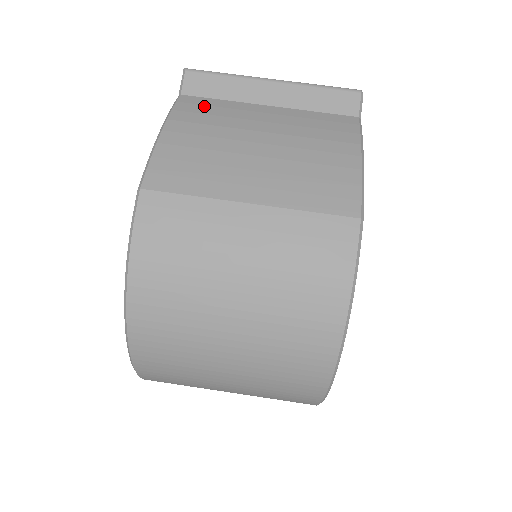
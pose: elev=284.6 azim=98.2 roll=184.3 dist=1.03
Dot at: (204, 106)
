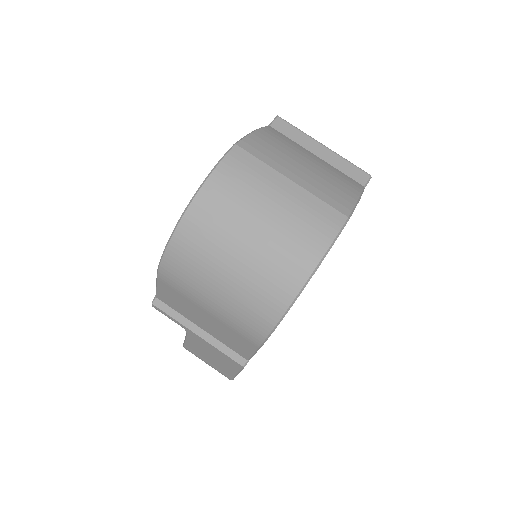
Dot at: (281, 136)
